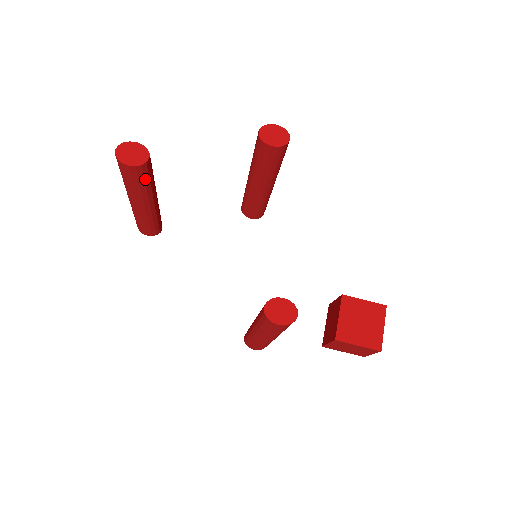
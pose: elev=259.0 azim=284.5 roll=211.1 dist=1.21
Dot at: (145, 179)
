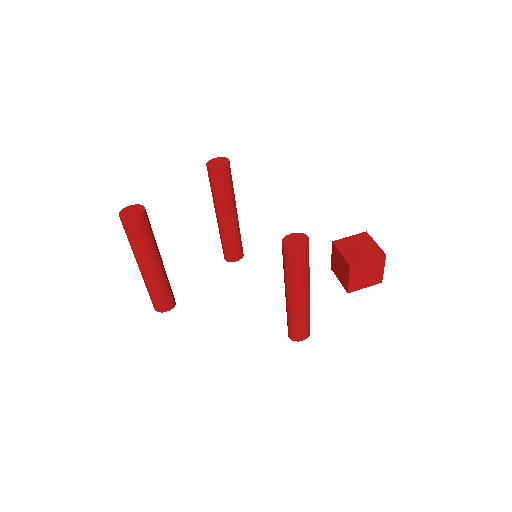
Dot at: (148, 230)
